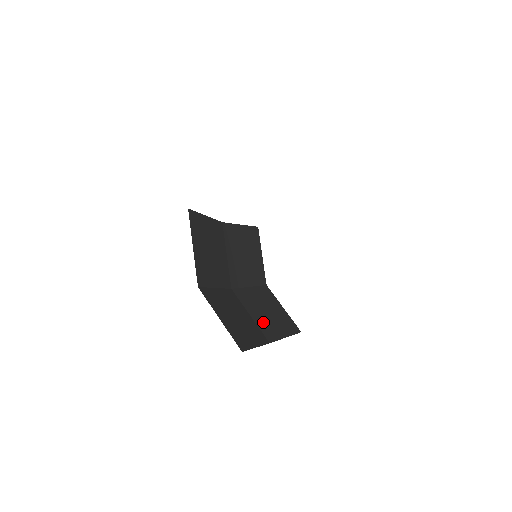
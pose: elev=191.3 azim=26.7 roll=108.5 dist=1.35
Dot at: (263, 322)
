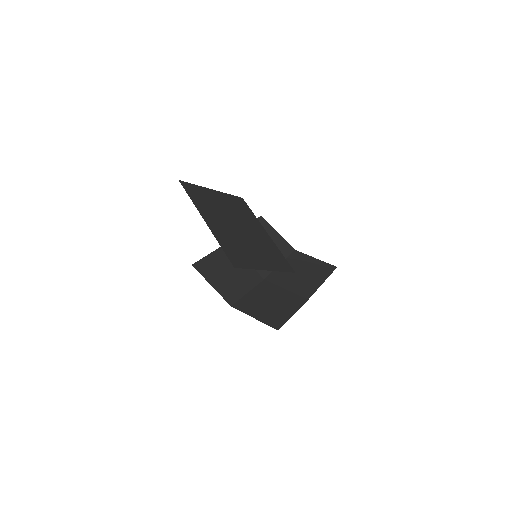
Dot at: (298, 286)
